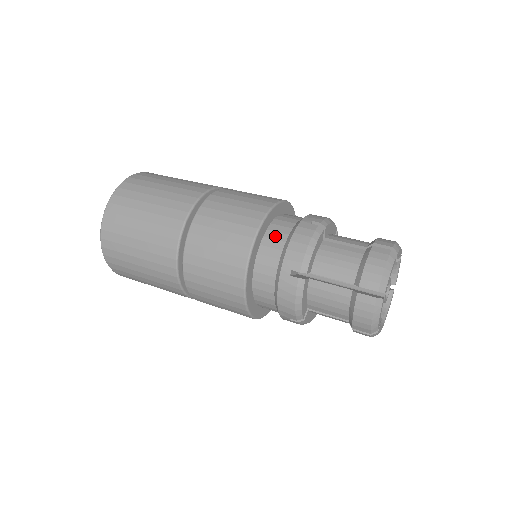
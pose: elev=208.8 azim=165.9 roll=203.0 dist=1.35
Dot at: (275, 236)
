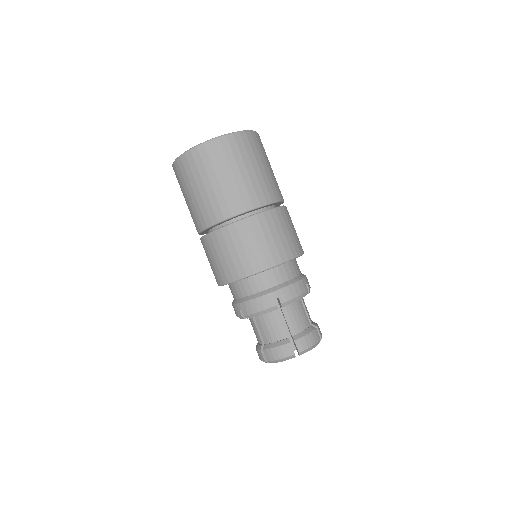
Dot at: (288, 271)
